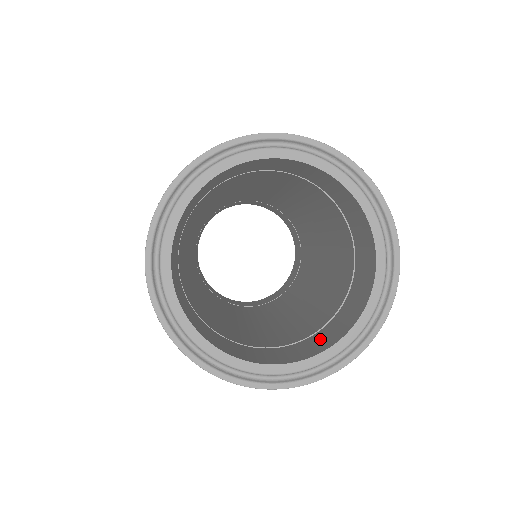
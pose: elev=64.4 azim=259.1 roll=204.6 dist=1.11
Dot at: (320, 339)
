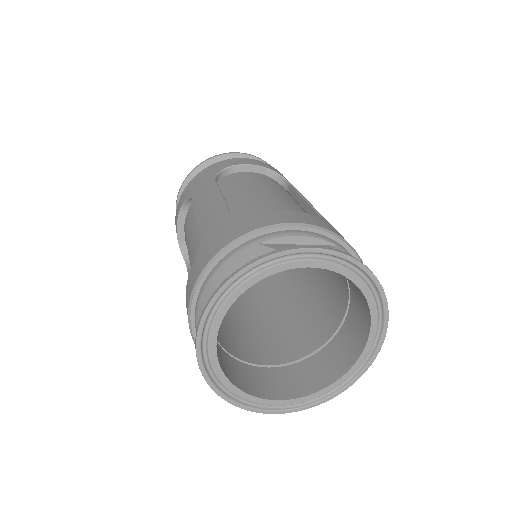
Dot at: (324, 364)
